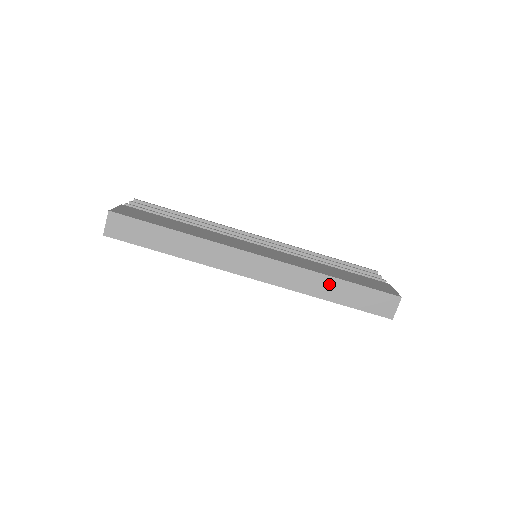
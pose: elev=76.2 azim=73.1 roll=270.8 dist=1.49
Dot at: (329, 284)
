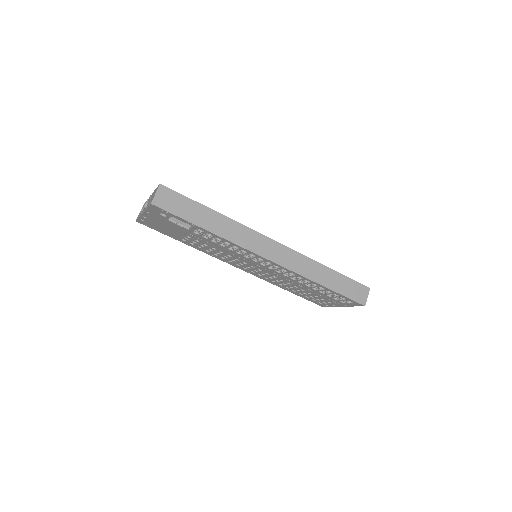
Dot at: (323, 272)
